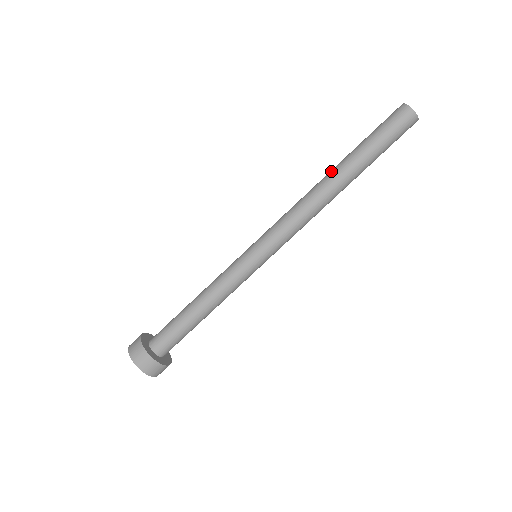
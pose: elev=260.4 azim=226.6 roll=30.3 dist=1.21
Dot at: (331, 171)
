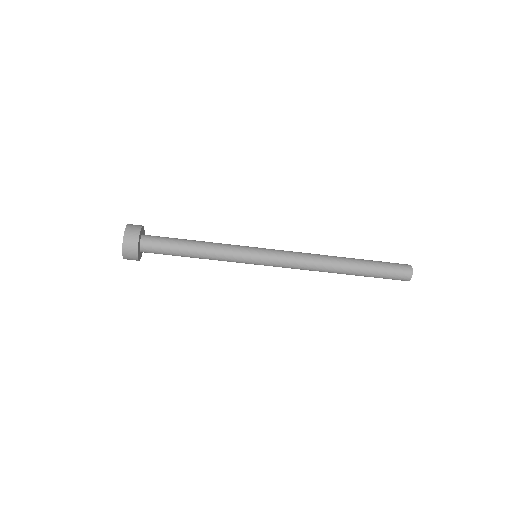
Dot at: (344, 264)
